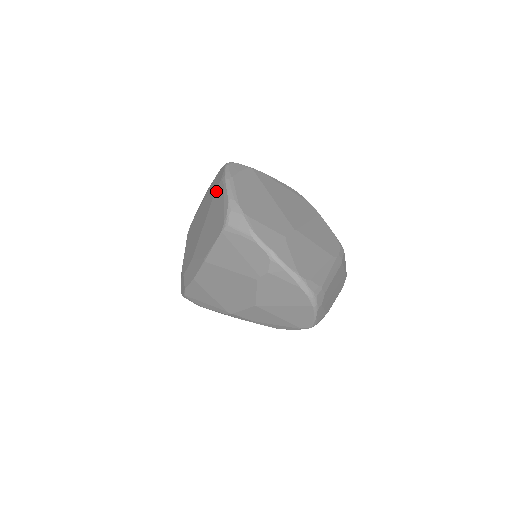
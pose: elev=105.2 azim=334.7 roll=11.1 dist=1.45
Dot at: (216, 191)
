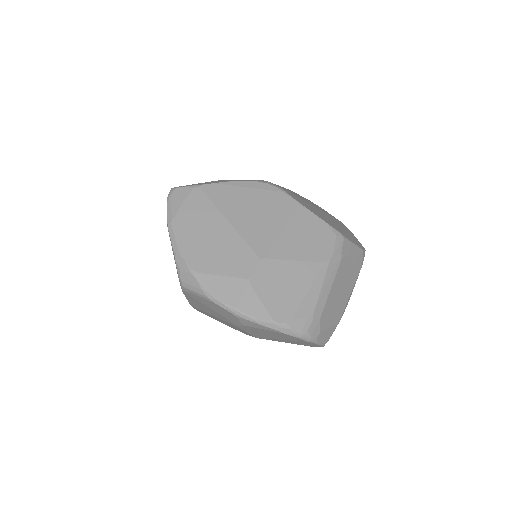
Dot at: occluded
